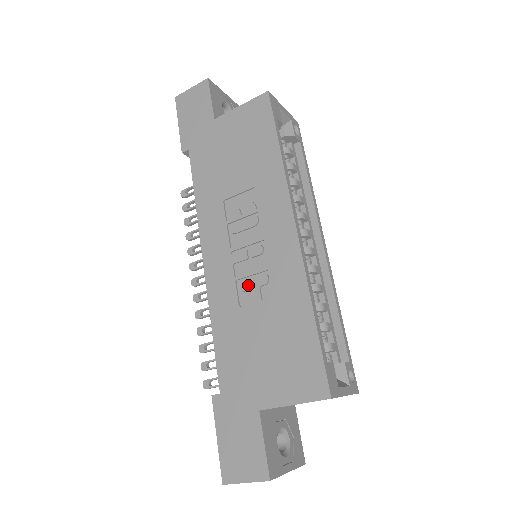
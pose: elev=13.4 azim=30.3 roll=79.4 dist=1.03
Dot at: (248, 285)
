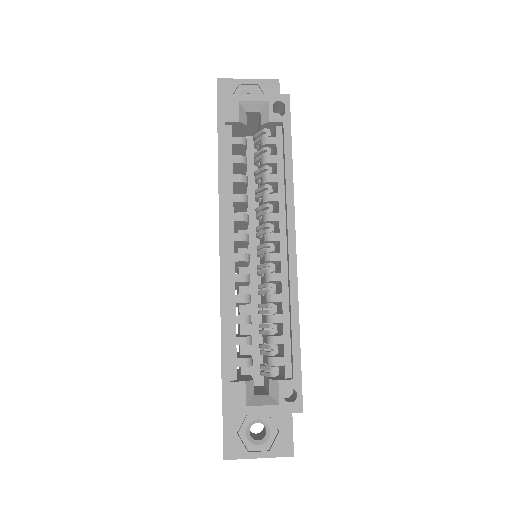
Dot at: occluded
